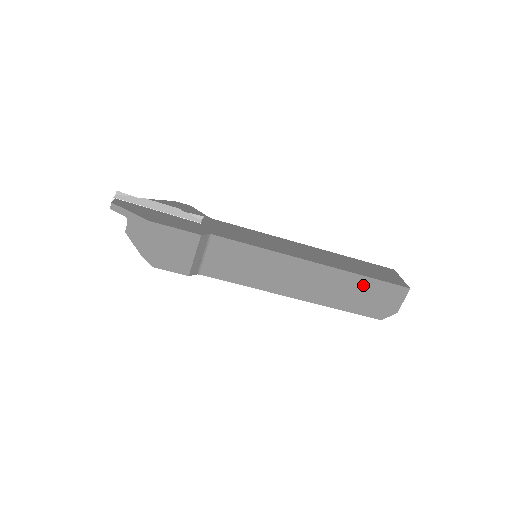
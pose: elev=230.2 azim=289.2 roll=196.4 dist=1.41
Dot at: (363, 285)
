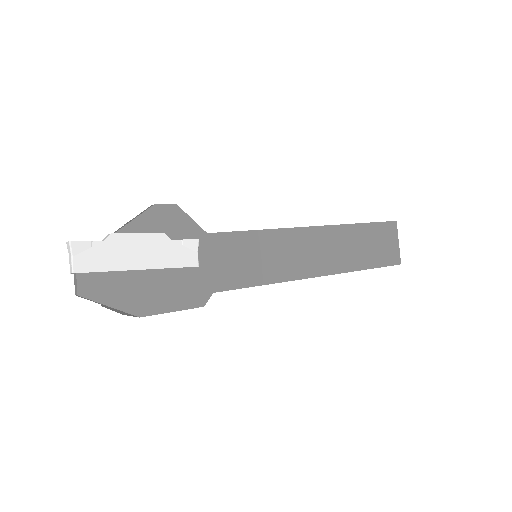
Dot at: occluded
